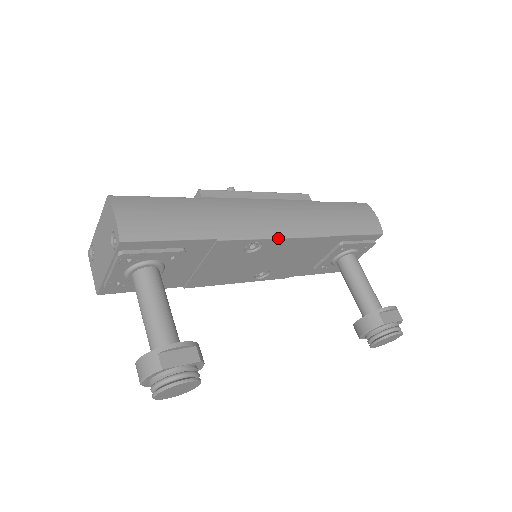
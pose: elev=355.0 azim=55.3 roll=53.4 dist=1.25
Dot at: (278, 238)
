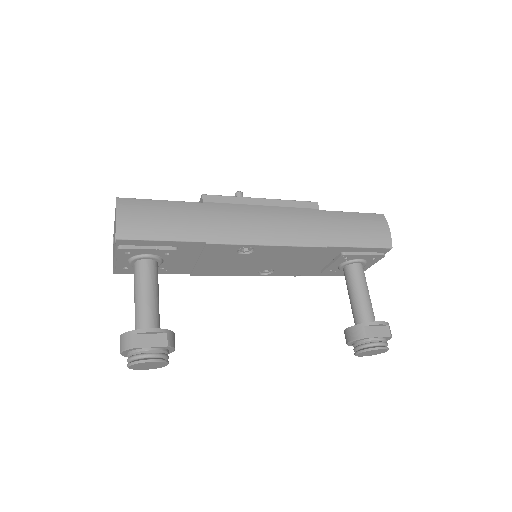
Dot at: (269, 245)
